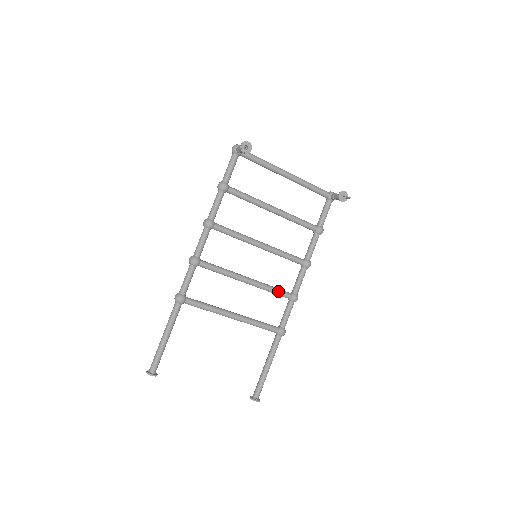
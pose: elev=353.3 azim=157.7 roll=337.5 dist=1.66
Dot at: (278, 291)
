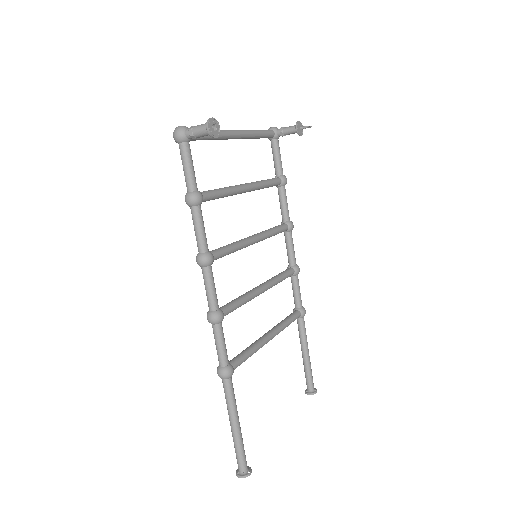
Dot at: (285, 276)
